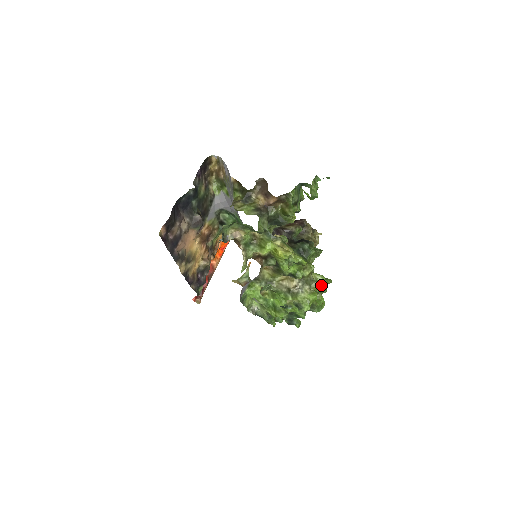
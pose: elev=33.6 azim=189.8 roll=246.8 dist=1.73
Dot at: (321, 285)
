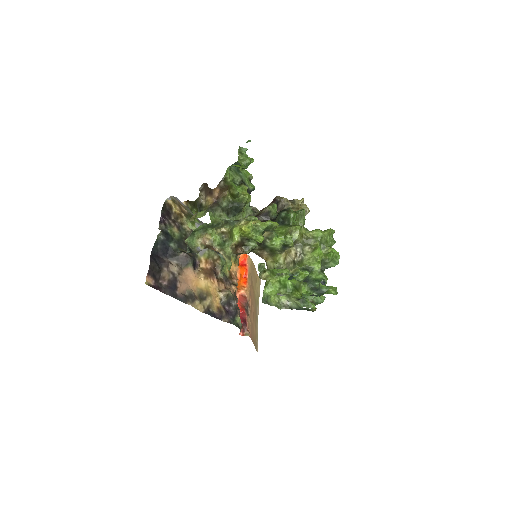
Dot at: (321, 238)
